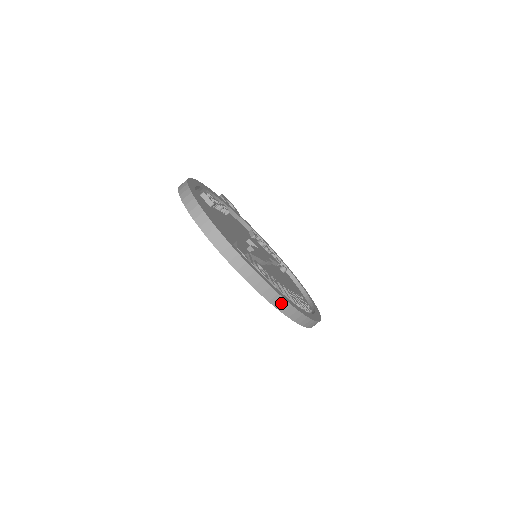
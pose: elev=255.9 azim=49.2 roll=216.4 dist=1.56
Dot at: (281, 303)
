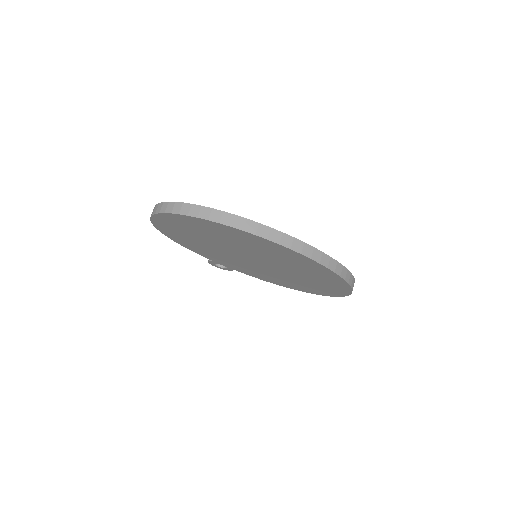
Dot at: (281, 238)
